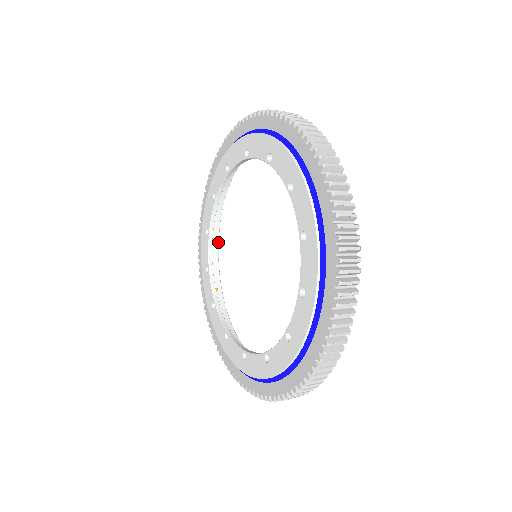
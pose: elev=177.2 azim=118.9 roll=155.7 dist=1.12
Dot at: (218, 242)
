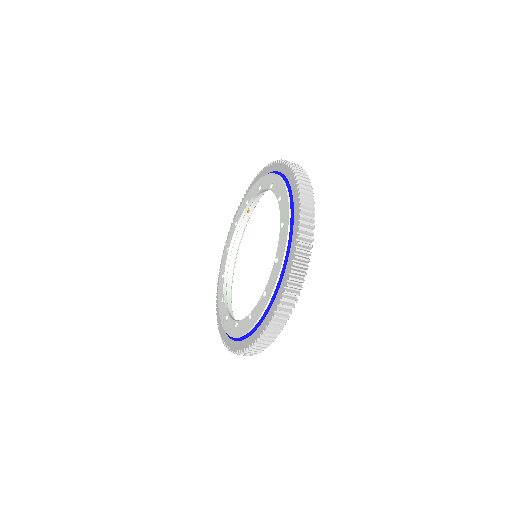
Dot at: occluded
